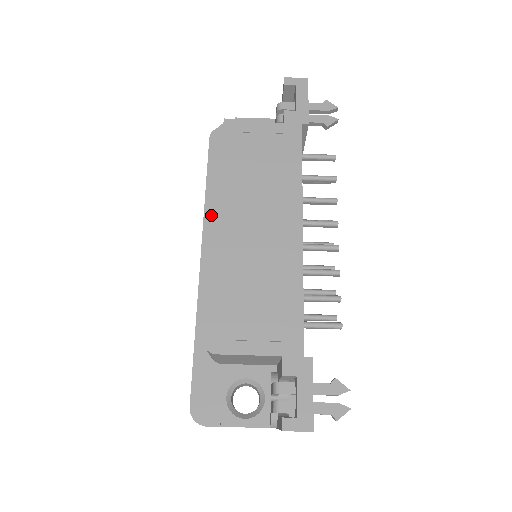
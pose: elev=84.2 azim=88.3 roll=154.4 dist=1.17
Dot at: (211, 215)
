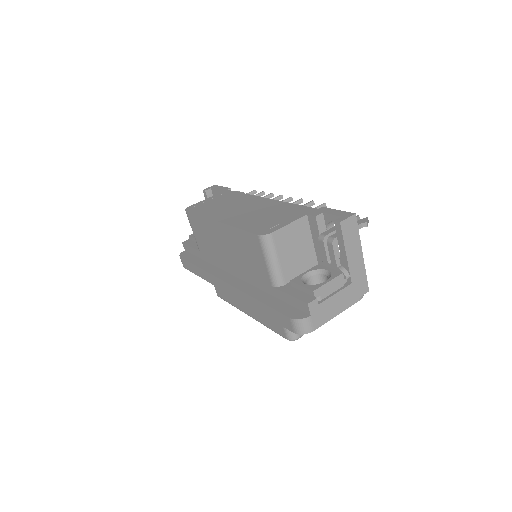
Dot at: (213, 219)
